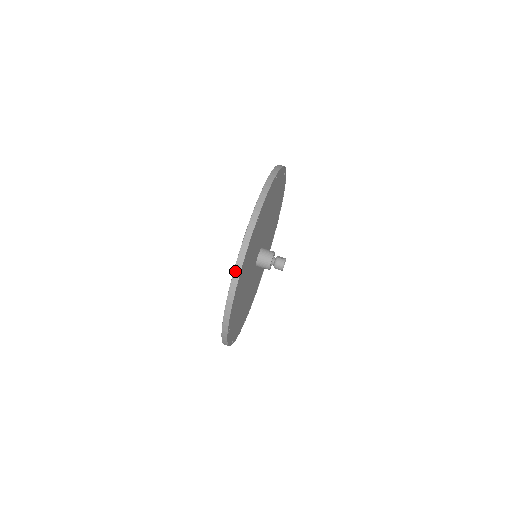
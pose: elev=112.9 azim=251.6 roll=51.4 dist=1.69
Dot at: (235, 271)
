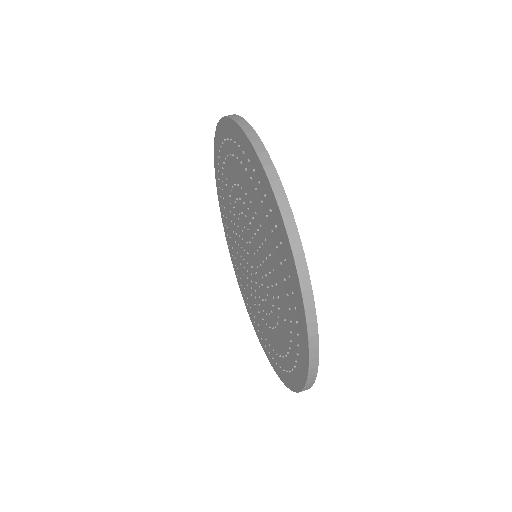
Dot at: (308, 319)
